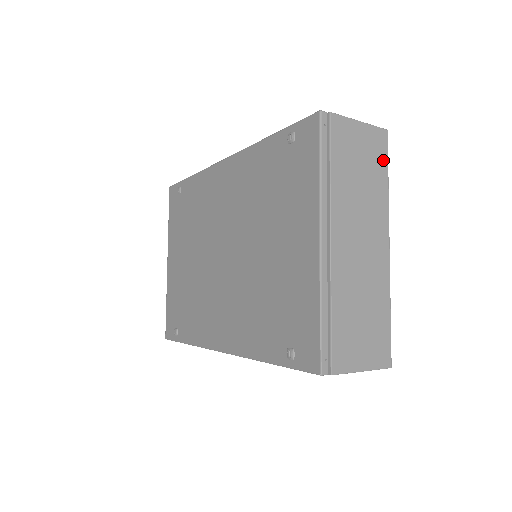
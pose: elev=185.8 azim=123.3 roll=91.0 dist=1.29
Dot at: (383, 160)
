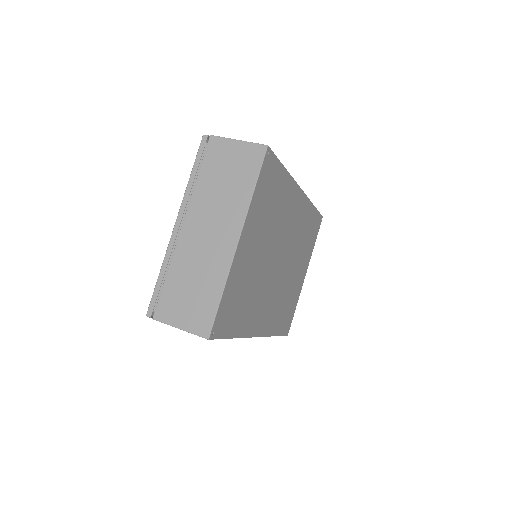
Dot at: (254, 170)
